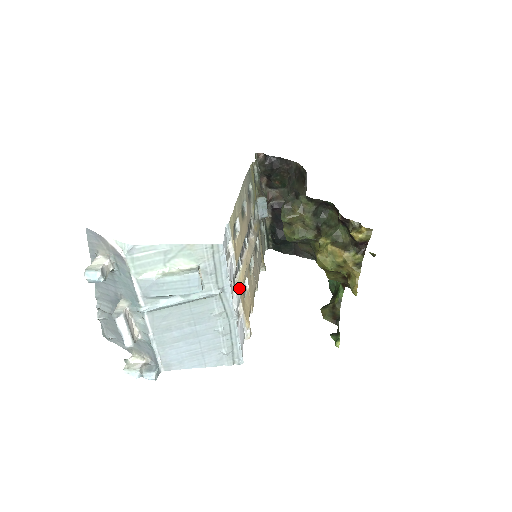
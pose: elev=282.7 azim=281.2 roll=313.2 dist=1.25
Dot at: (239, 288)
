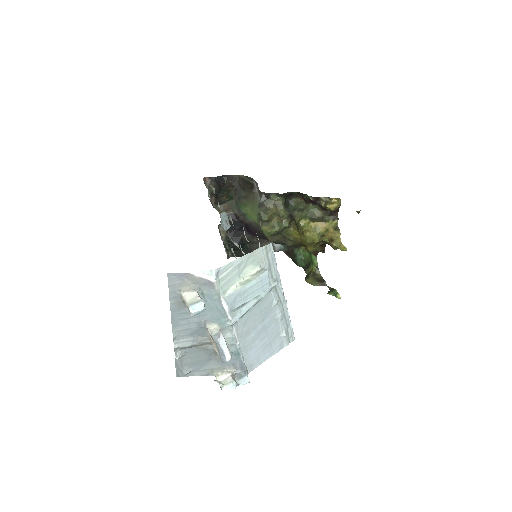
Dot at: occluded
